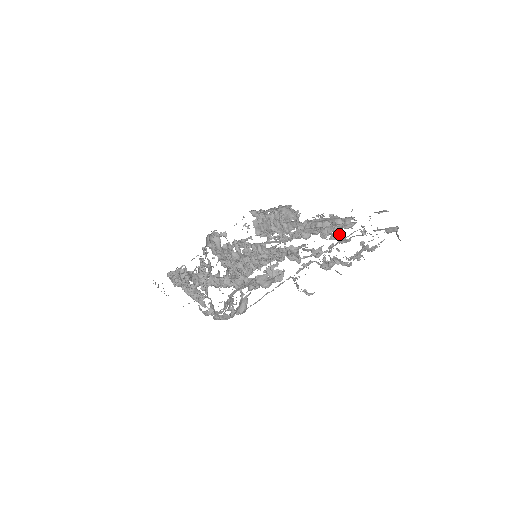
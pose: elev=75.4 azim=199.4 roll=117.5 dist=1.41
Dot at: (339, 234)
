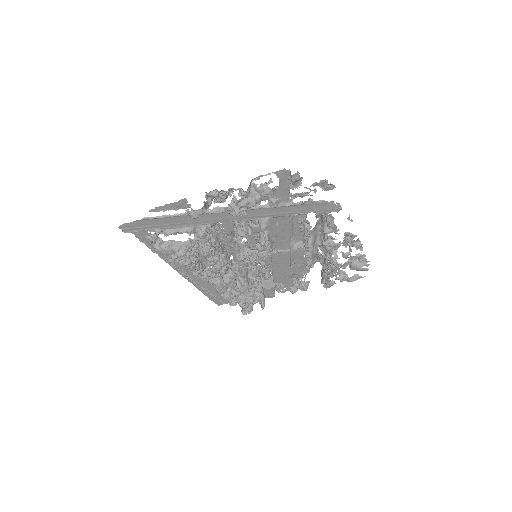
Dot at: (305, 221)
